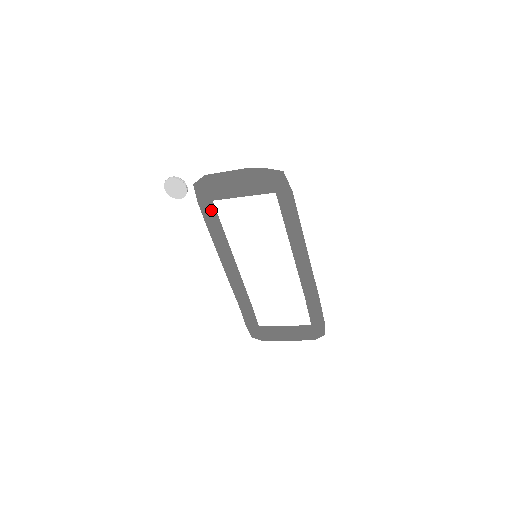
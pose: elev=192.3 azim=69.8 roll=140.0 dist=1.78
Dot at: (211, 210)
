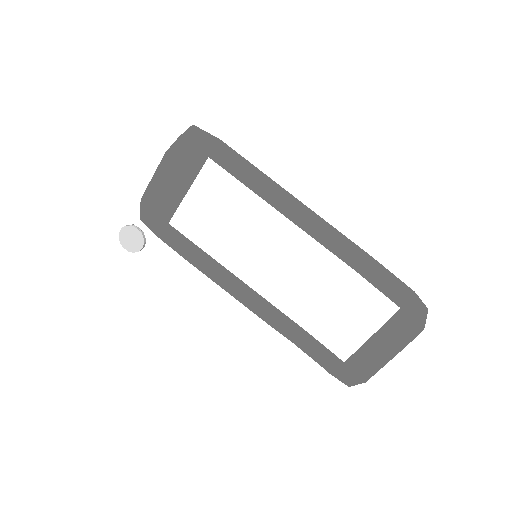
Dot at: (176, 236)
